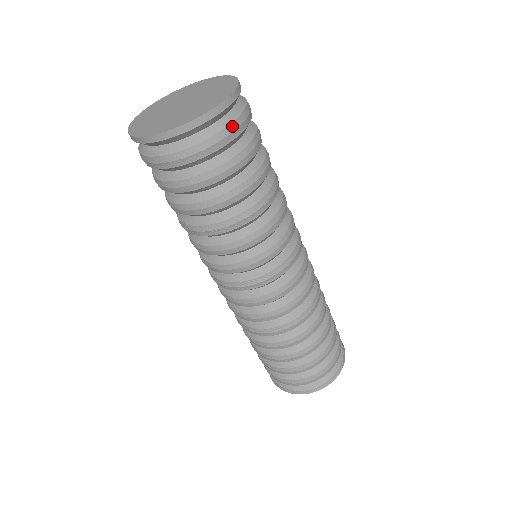
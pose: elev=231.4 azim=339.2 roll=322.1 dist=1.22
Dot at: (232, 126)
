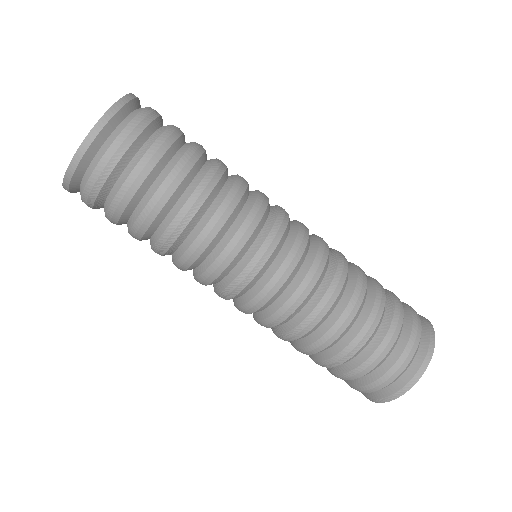
Dot at: (131, 124)
